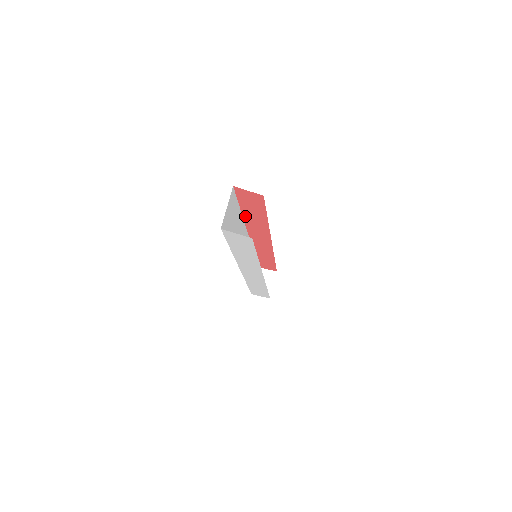
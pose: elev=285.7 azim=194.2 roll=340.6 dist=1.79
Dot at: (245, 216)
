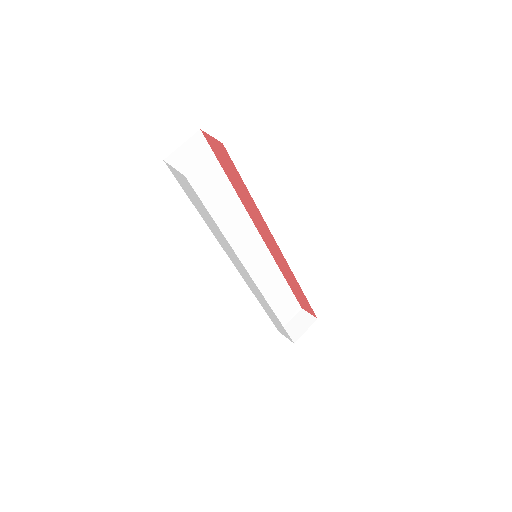
Dot at: (237, 191)
